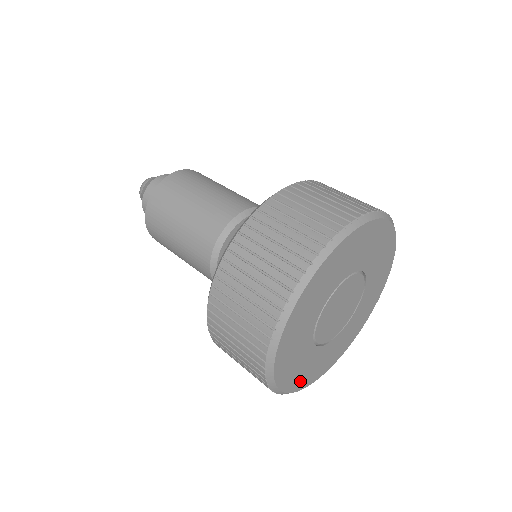
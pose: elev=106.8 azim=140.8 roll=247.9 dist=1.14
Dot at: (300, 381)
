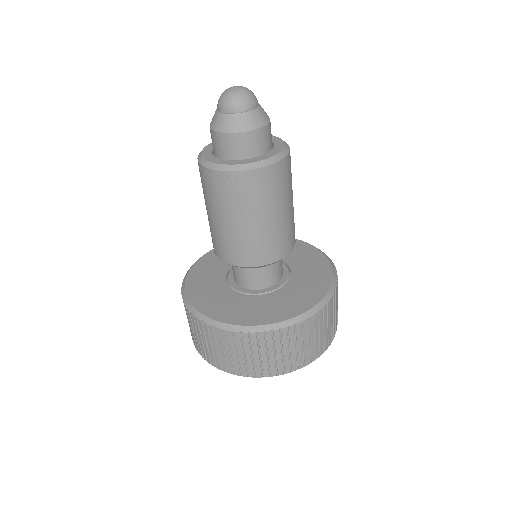
Dot at: occluded
